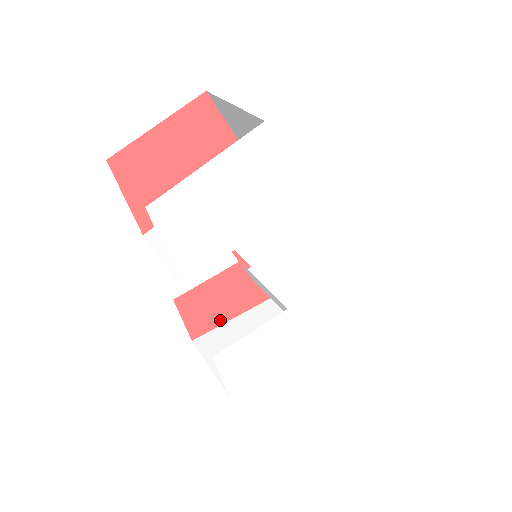
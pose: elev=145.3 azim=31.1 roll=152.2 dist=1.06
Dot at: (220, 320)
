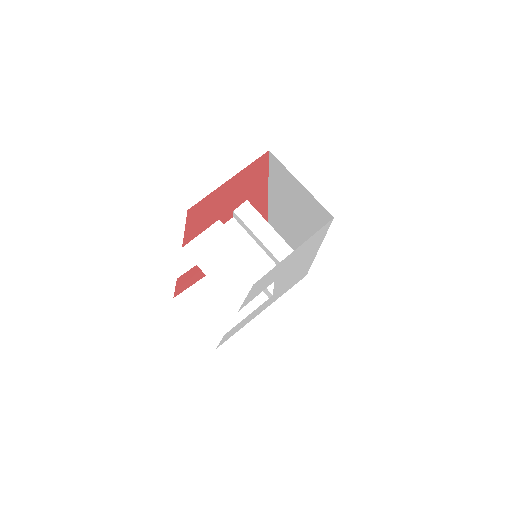
Dot at: (196, 281)
